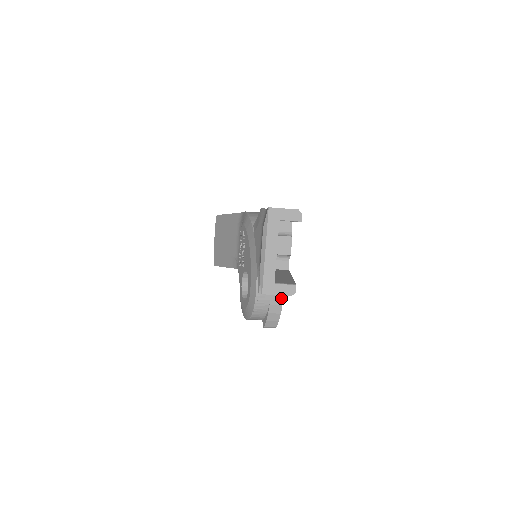
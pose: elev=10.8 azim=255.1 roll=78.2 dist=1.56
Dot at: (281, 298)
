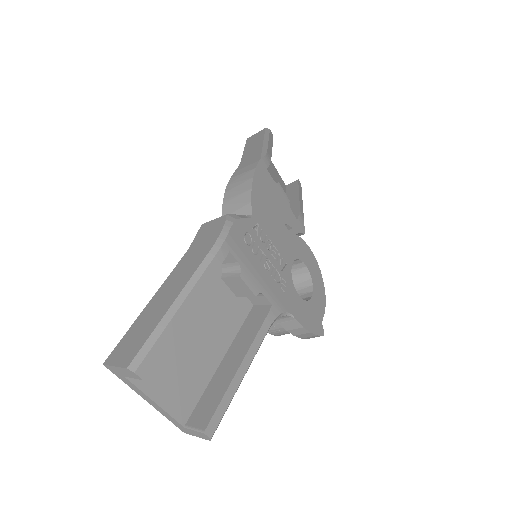
Dot at: (295, 322)
